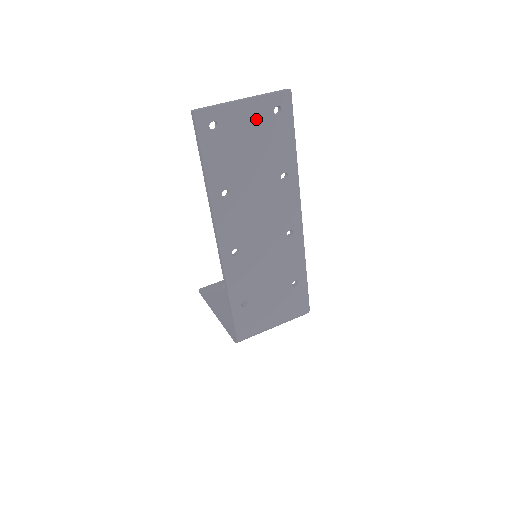
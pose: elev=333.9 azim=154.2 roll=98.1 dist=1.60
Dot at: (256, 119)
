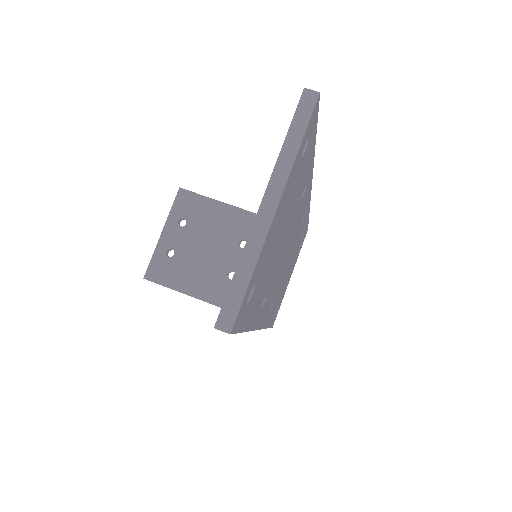
Dot at: (286, 200)
